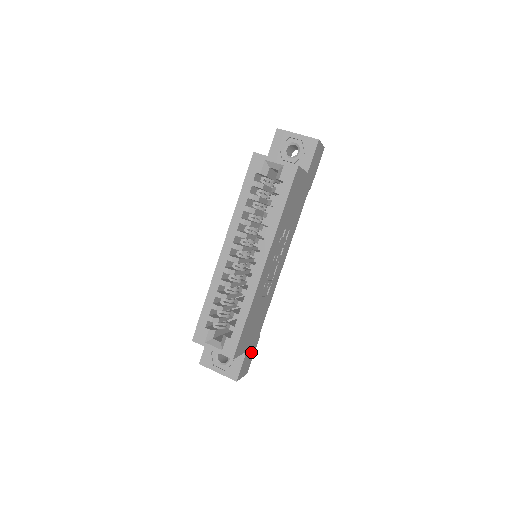
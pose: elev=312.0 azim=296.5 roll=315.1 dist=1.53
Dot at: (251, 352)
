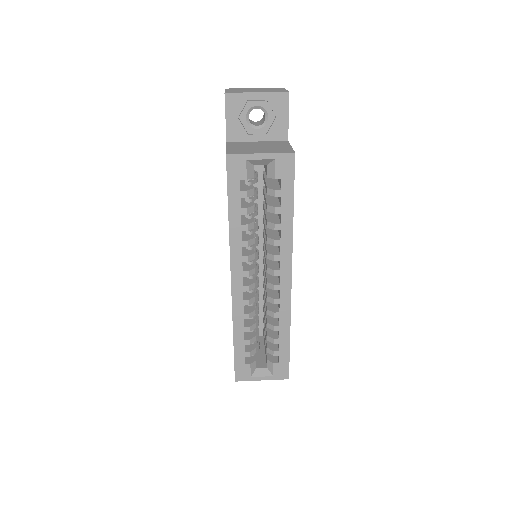
Dot at: occluded
